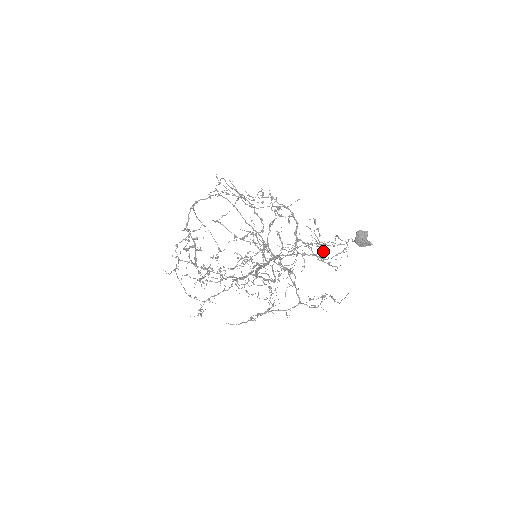
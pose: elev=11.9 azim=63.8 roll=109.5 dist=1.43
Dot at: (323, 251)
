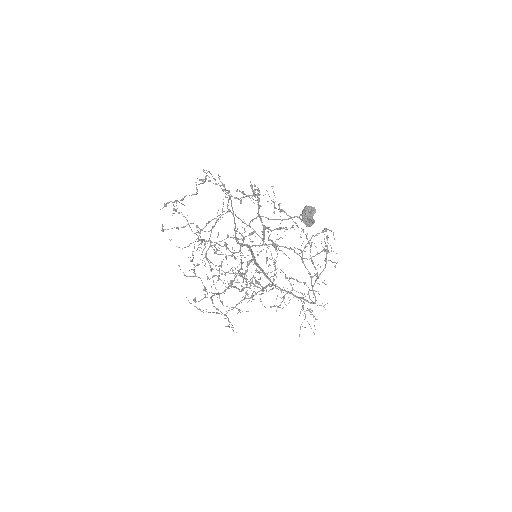
Dot at: (320, 252)
